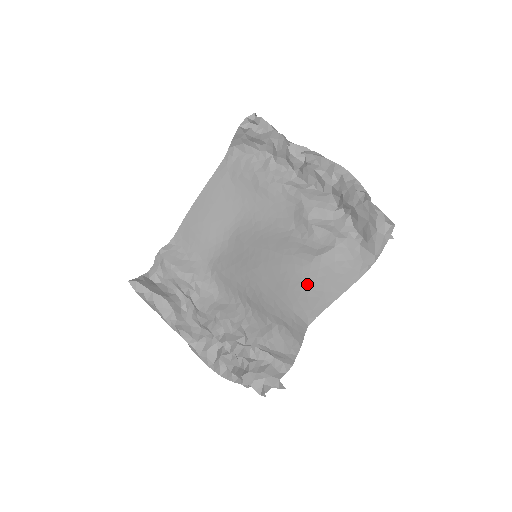
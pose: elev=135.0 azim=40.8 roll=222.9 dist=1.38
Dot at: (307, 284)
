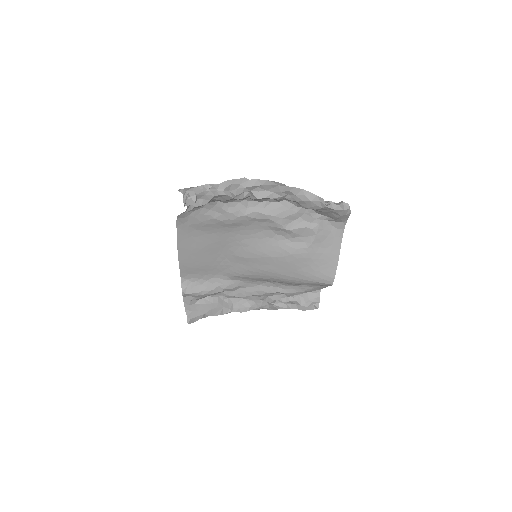
Dot at: (315, 265)
